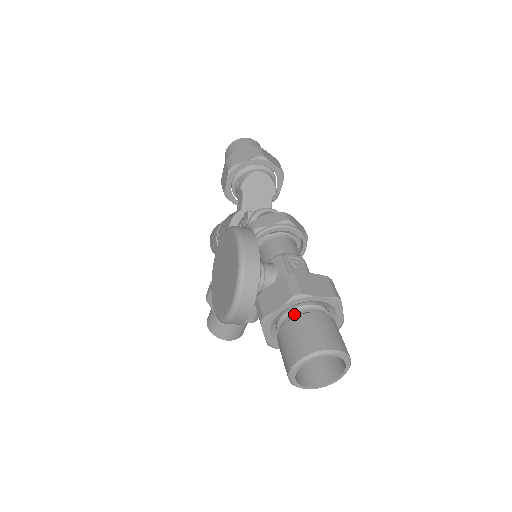
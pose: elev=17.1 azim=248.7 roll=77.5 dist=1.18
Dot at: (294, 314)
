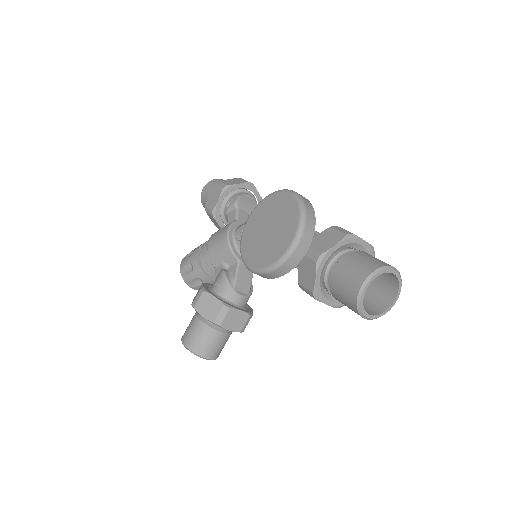
Dot at: (345, 254)
